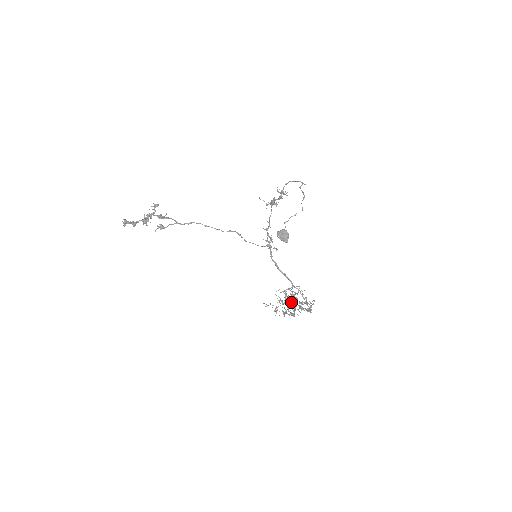
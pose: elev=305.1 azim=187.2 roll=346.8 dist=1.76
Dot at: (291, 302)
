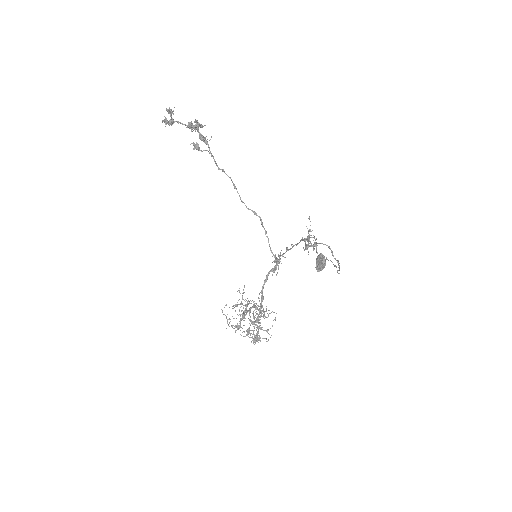
Dot at: occluded
